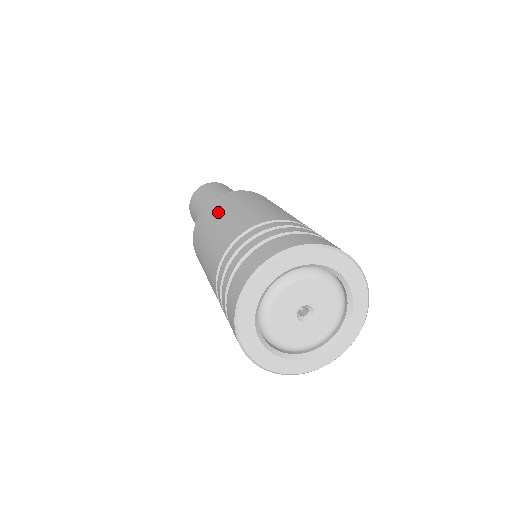
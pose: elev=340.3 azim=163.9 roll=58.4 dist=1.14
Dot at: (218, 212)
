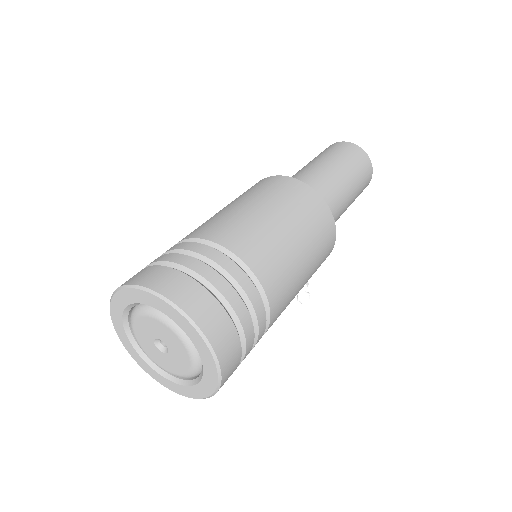
Dot at: (238, 197)
